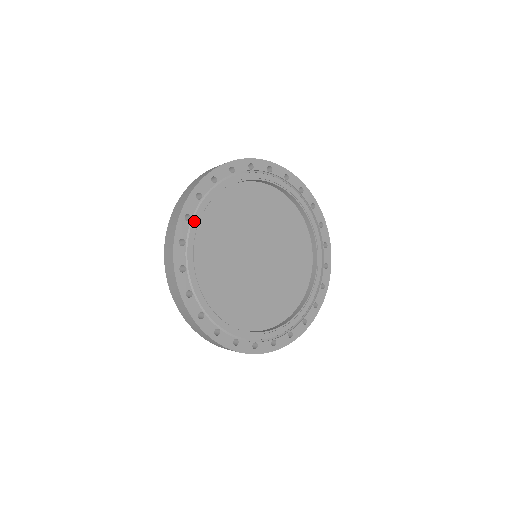
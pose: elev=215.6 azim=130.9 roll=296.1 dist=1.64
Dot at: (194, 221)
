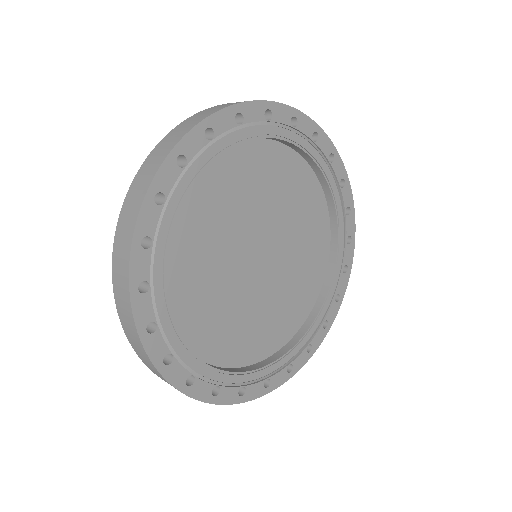
Dot at: (158, 244)
